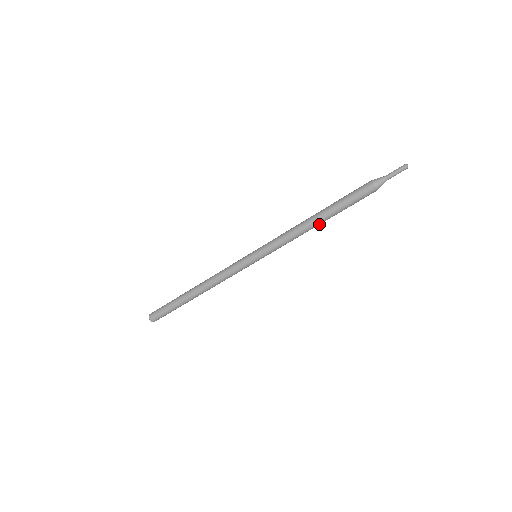
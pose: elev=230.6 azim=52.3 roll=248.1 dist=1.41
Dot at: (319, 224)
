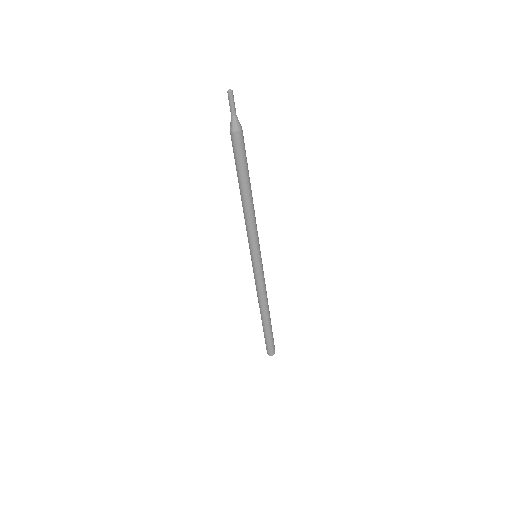
Dot at: (248, 196)
